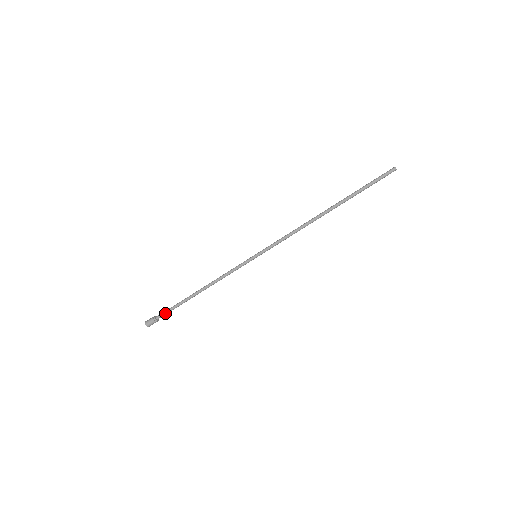
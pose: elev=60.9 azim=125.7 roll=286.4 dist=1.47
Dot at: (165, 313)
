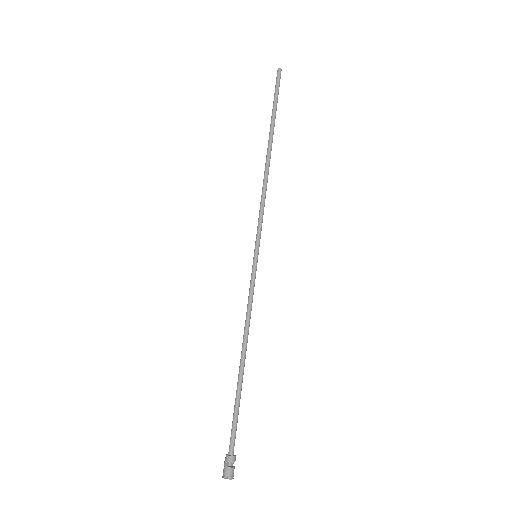
Dot at: (231, 433)
